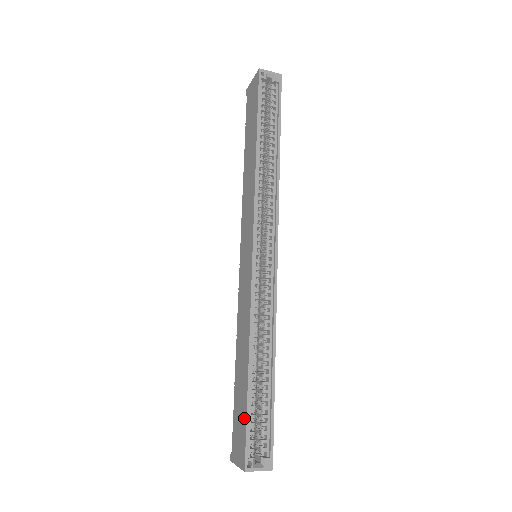
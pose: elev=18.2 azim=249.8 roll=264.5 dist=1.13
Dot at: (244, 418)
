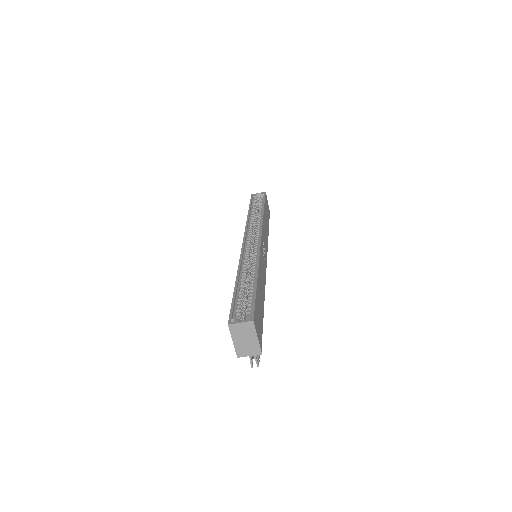
Dot at: occluded
